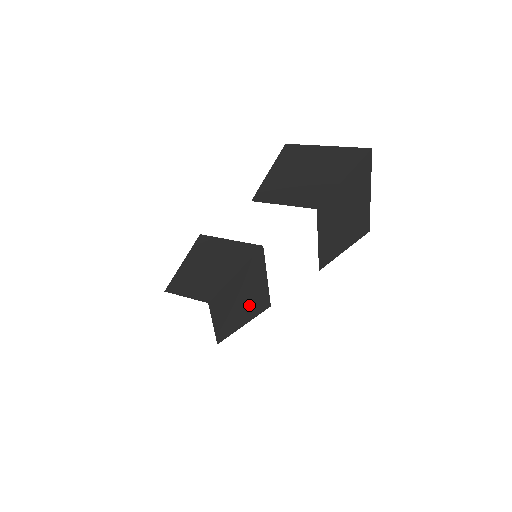
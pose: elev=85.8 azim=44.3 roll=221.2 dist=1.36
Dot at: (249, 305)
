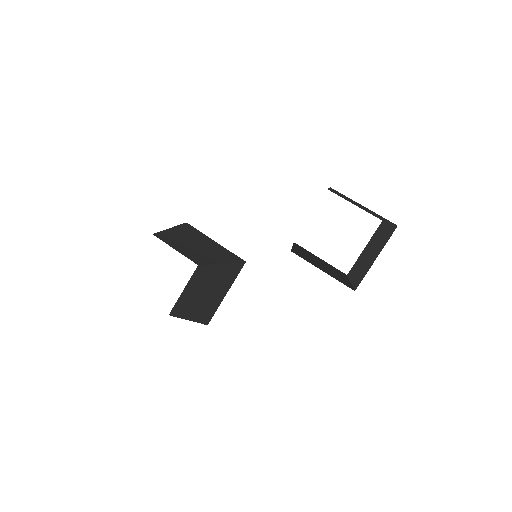
Dot at: (204, 304)
